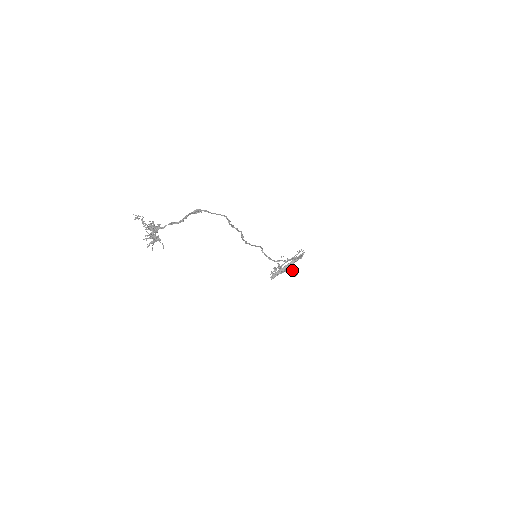
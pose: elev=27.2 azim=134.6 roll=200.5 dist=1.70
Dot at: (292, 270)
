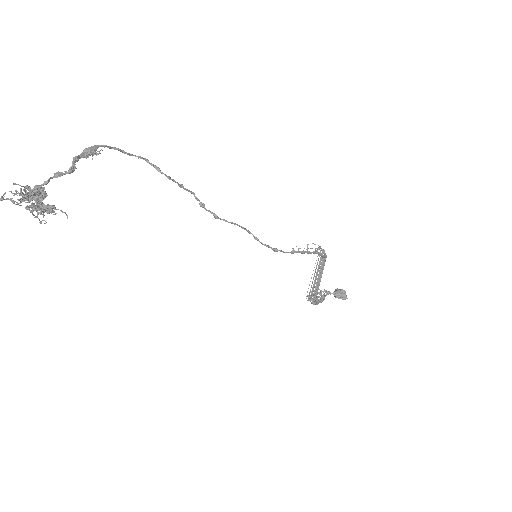
Dot at: (334, 292)
